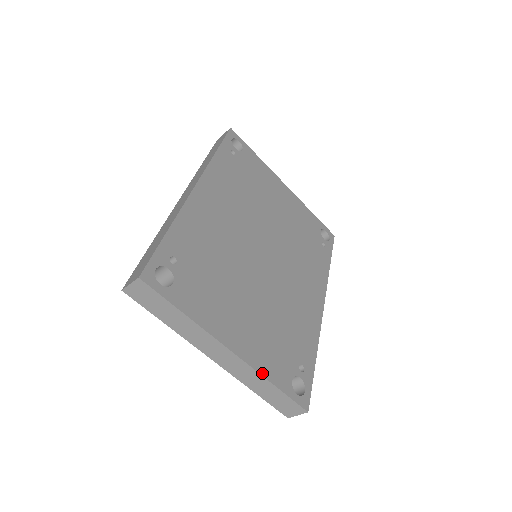
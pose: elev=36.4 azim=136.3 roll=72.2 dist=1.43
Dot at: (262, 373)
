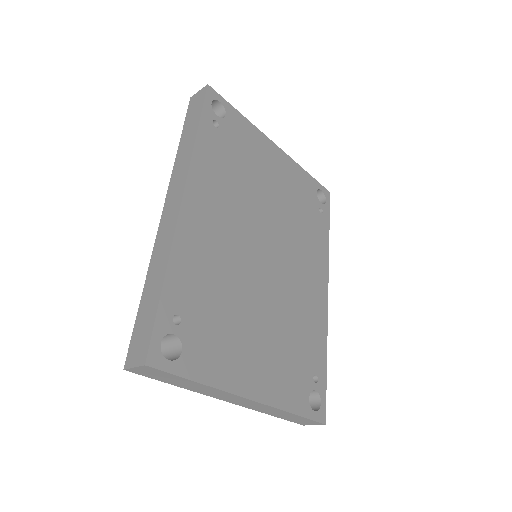
Dot at: (282, 407)
